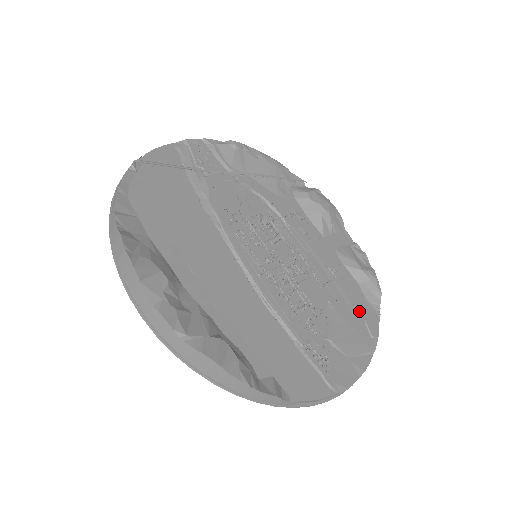
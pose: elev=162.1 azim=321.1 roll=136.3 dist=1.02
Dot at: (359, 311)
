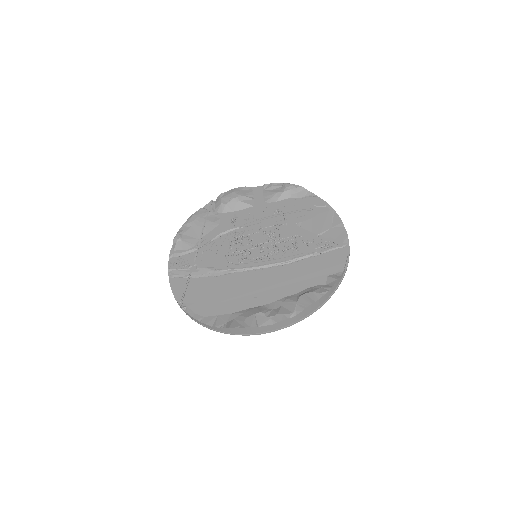
Dot at: (307, 207)
